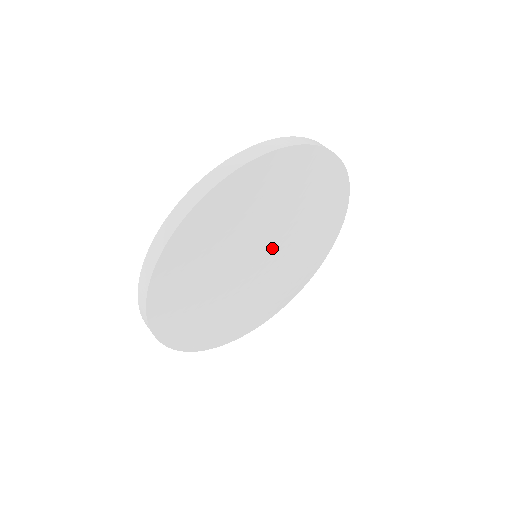
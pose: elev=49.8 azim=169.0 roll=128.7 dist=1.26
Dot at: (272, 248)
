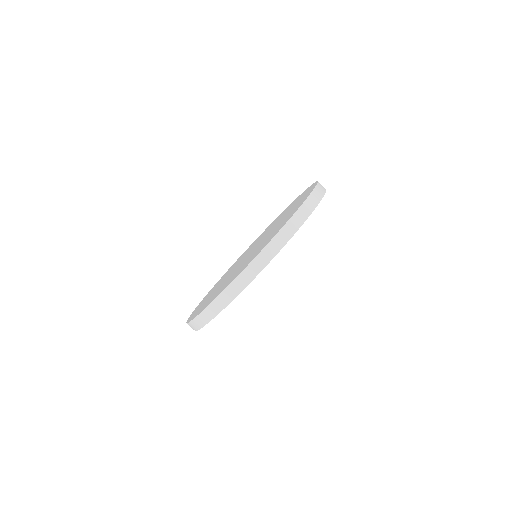
Dot at: occluded
